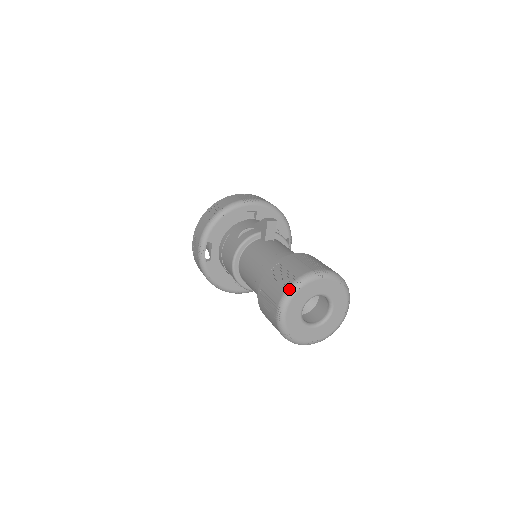
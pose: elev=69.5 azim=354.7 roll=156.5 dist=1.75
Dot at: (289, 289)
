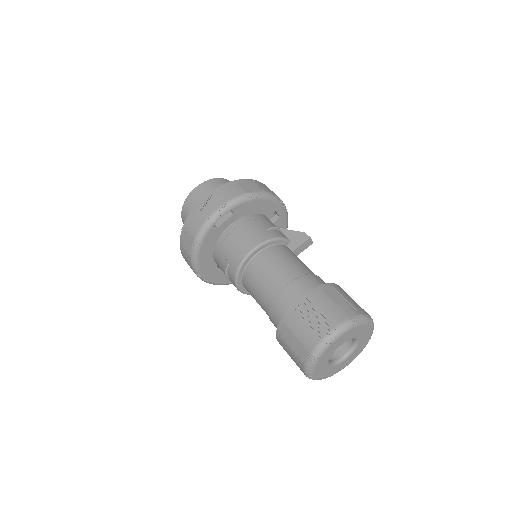
Dot at: (353, 319)
